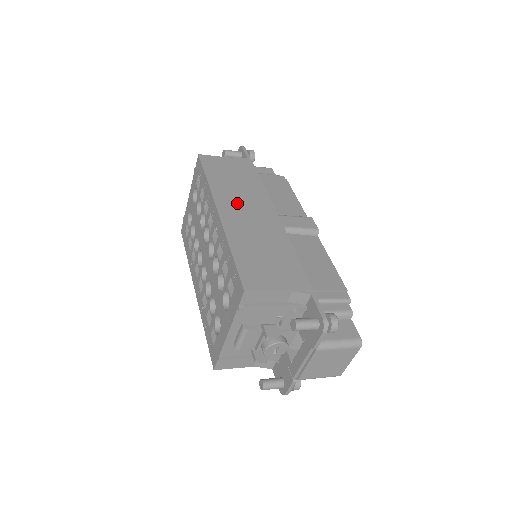
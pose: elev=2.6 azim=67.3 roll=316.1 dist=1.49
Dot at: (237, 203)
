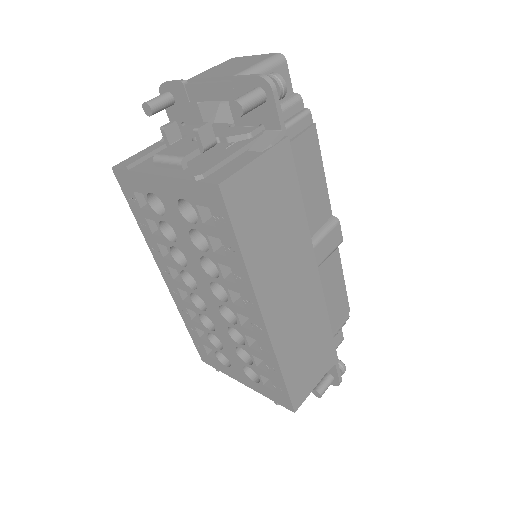
Dot at: (280, 282)
